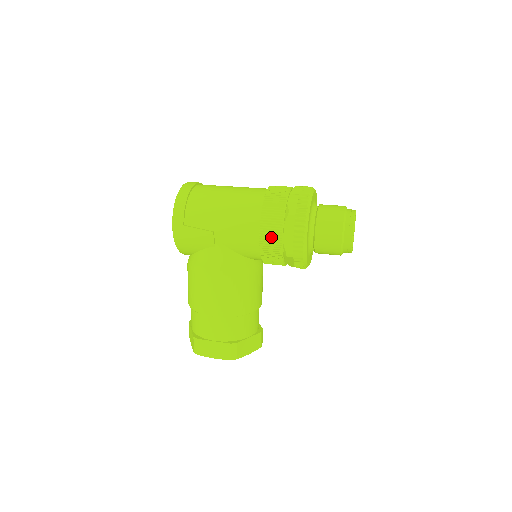
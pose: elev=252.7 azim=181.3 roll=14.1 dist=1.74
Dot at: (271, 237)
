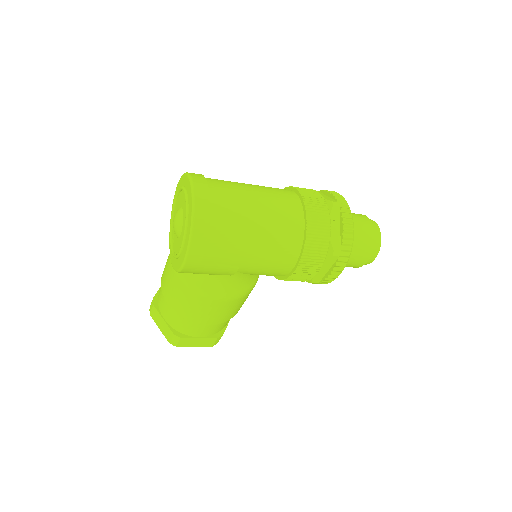
Dot at: (305, 274)
